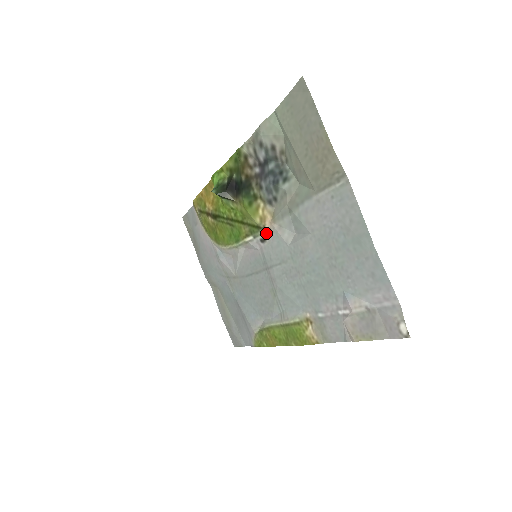
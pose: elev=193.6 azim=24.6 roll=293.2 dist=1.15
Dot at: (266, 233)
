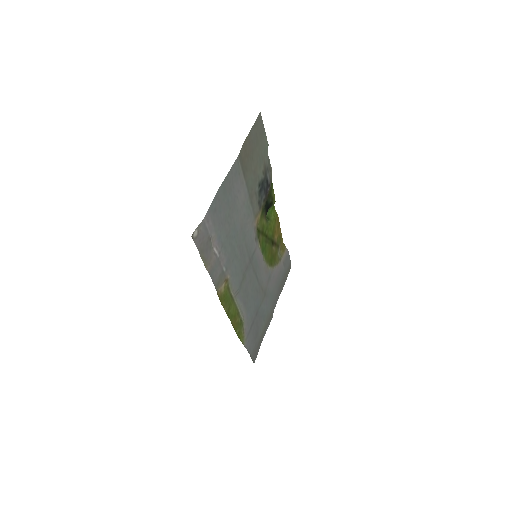
Dot at: (256, 232)
